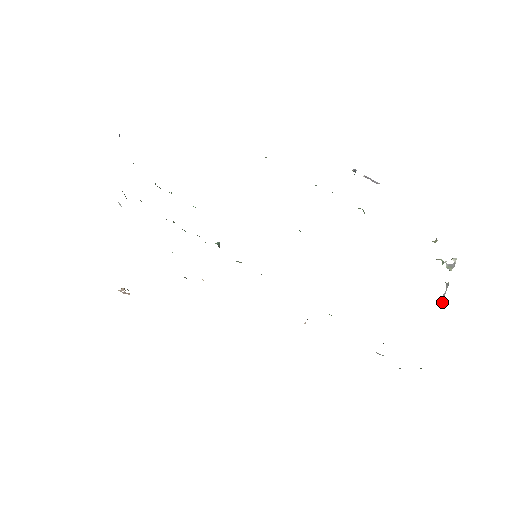
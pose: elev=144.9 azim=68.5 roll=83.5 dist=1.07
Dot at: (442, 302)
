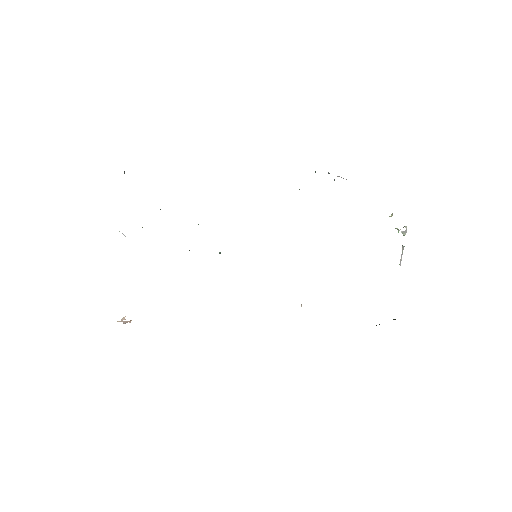
Dot at: occluded
